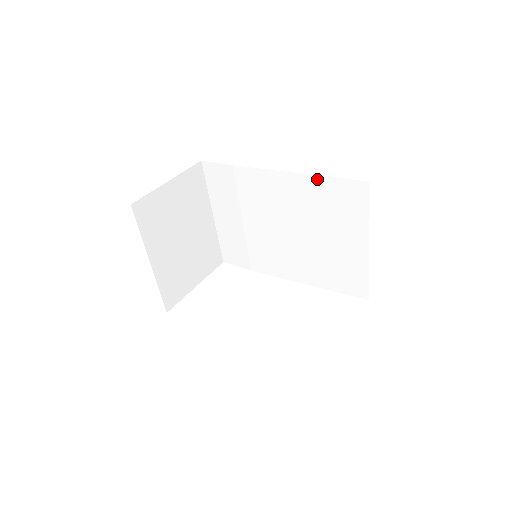
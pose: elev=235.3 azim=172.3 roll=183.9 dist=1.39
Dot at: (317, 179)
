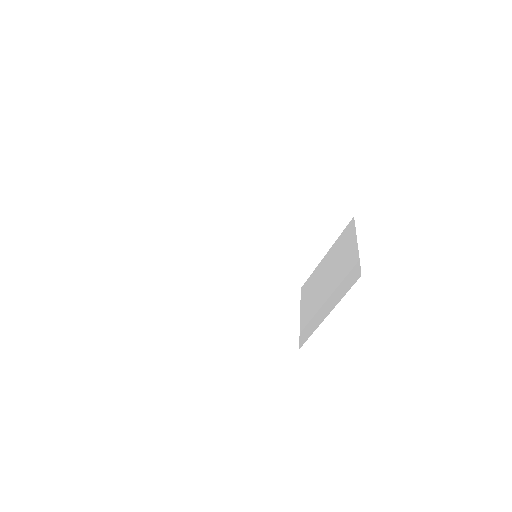
Dot at: (315, 203)
